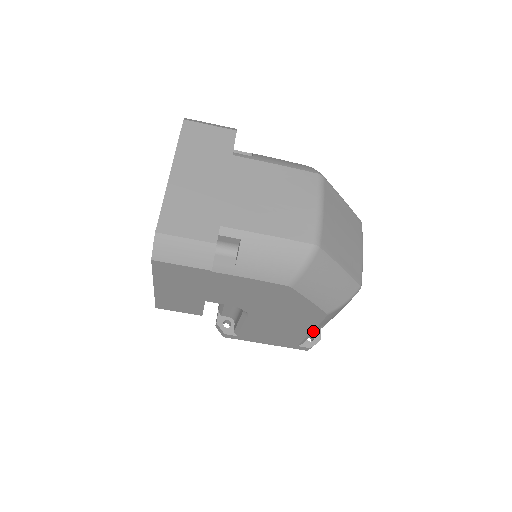
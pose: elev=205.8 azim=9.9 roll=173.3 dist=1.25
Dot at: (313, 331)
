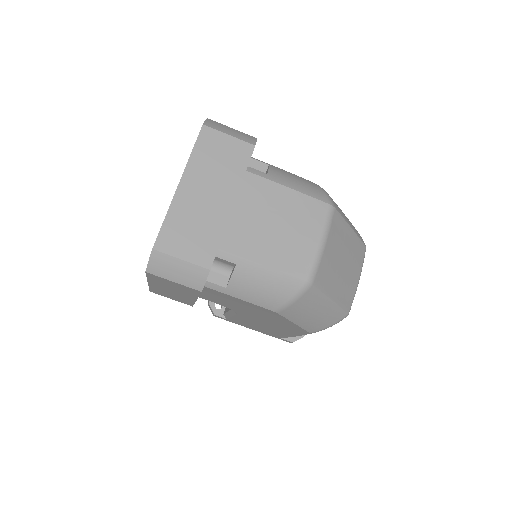
Dot at: occluded
